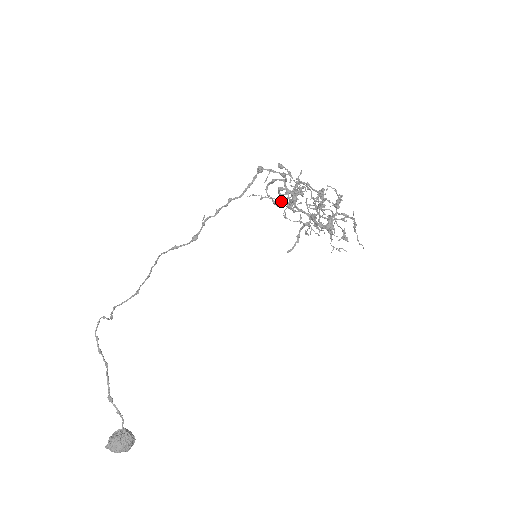
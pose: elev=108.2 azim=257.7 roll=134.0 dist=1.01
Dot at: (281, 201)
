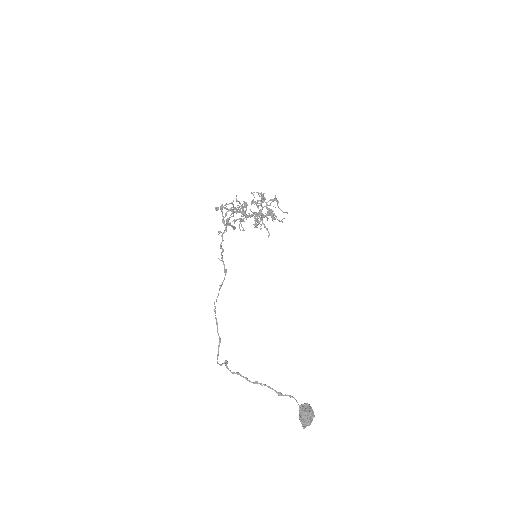
Dot at: (232, 227)
